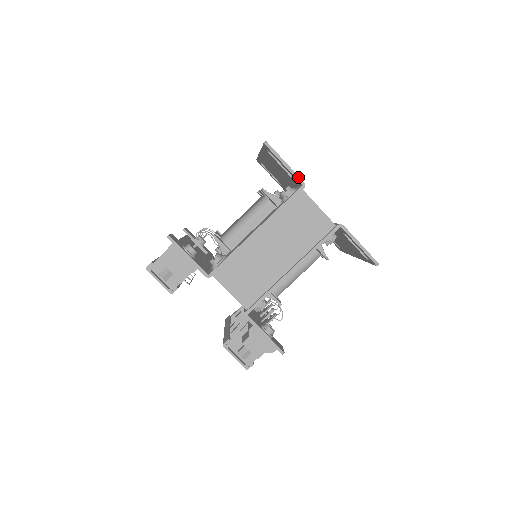
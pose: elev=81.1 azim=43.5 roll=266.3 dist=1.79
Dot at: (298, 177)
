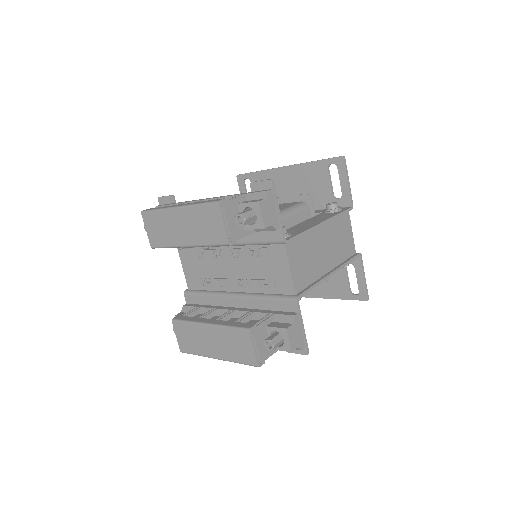
Dot at: occluded
